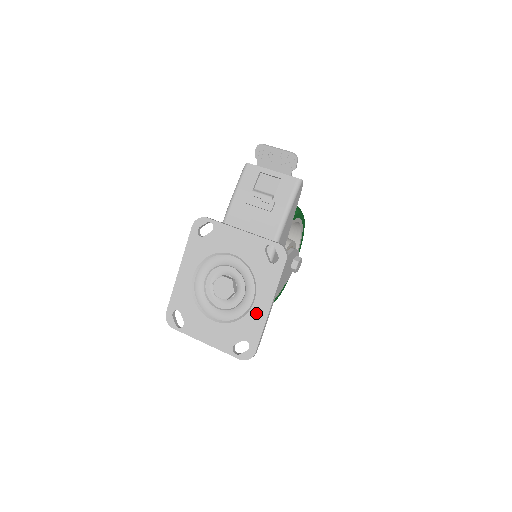
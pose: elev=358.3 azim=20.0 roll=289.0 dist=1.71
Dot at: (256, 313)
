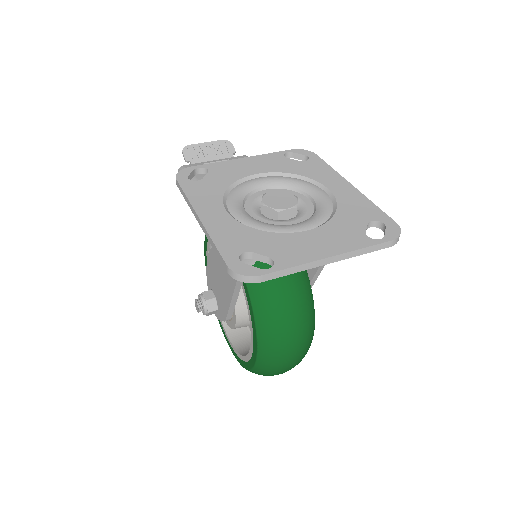
Dot at: (345, 195)
